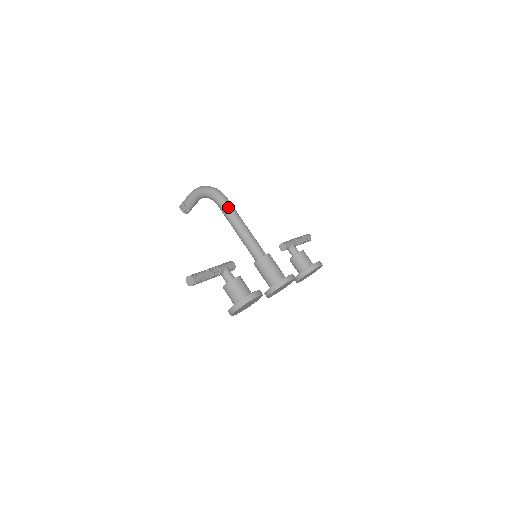
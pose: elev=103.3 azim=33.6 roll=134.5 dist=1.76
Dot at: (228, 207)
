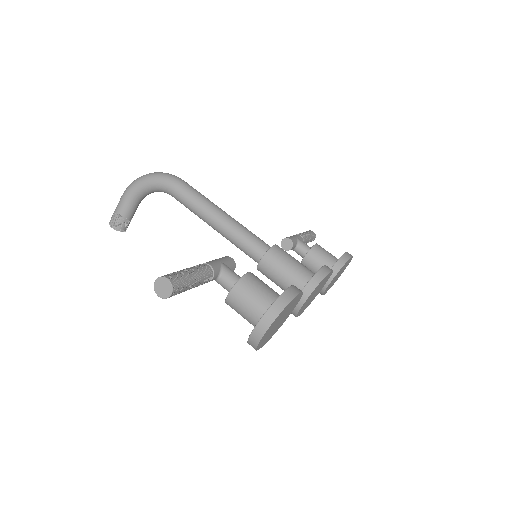
Dot at: (191, 191)
